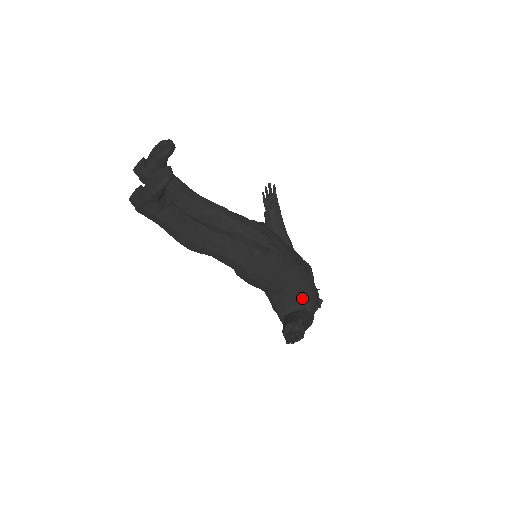
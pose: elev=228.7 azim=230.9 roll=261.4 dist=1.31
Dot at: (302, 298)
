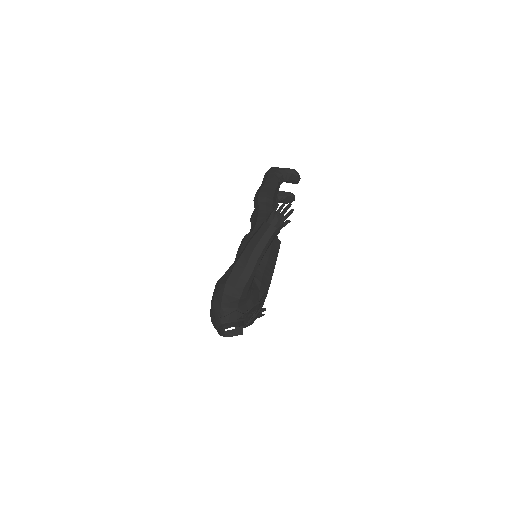
Dot at: (254, 284)
